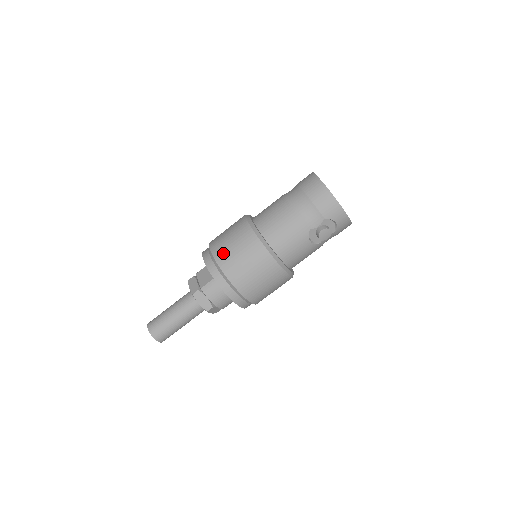
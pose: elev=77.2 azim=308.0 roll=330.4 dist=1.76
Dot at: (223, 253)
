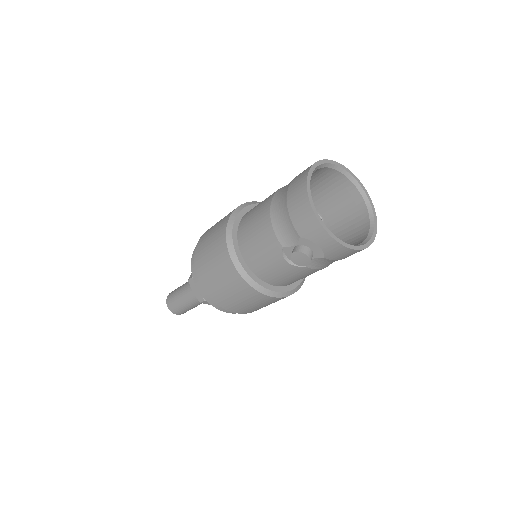
Dot at: (201, 247)
